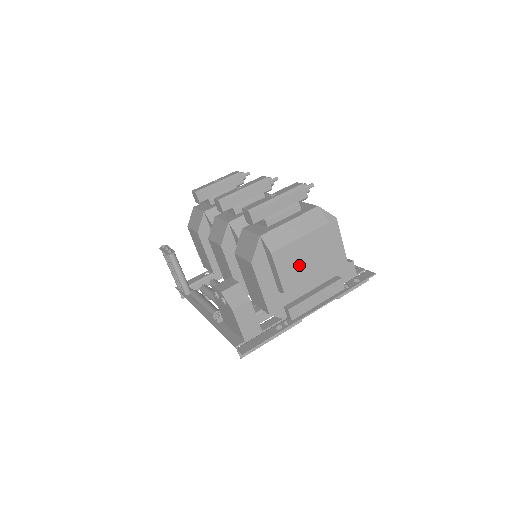
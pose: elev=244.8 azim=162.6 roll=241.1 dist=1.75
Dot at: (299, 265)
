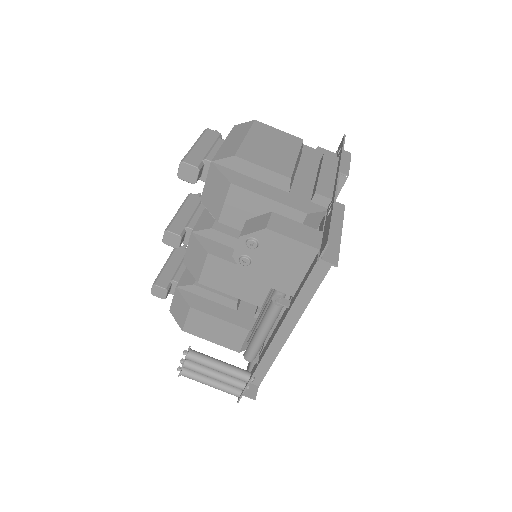
Dot at: (273, 154)
